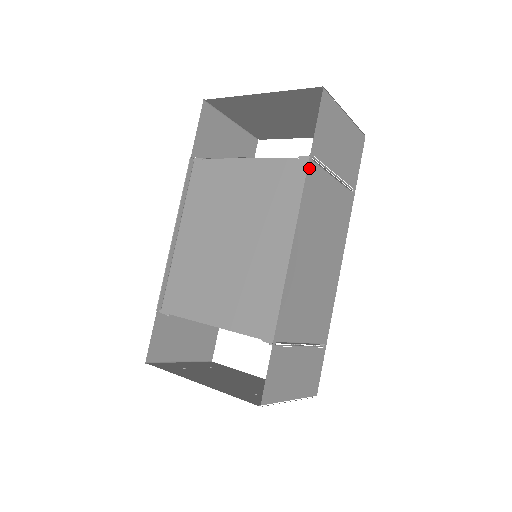
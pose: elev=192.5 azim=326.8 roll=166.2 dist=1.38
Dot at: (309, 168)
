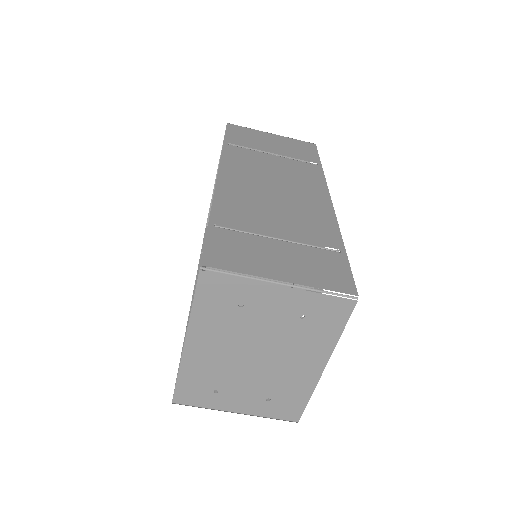
Dot at: (226, 147)
